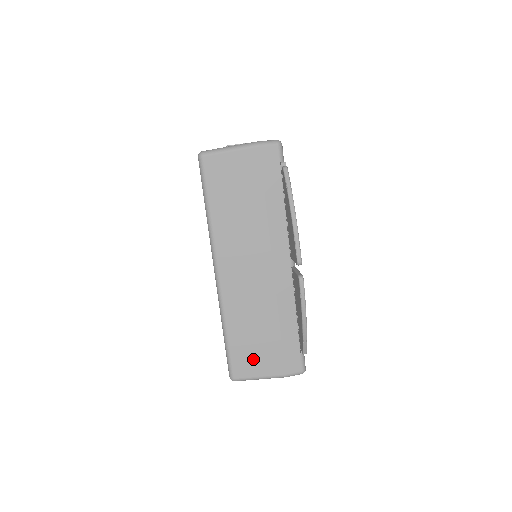
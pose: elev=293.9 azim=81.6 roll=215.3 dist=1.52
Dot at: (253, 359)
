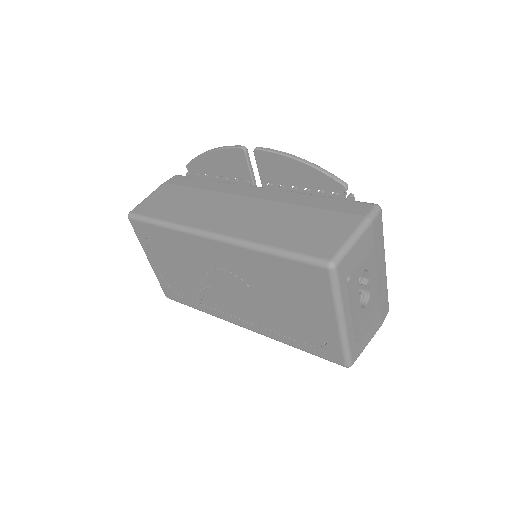
Dot at: (321, 236)
